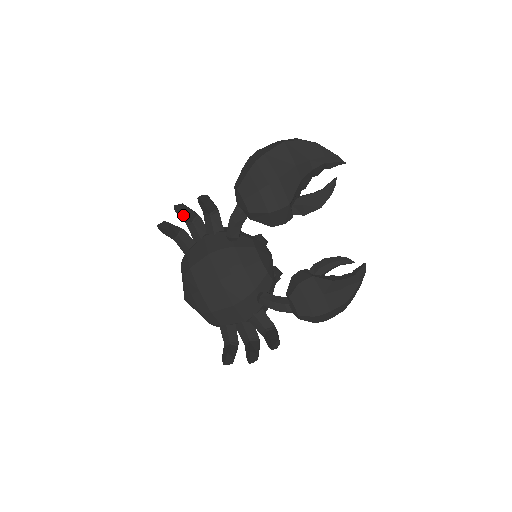
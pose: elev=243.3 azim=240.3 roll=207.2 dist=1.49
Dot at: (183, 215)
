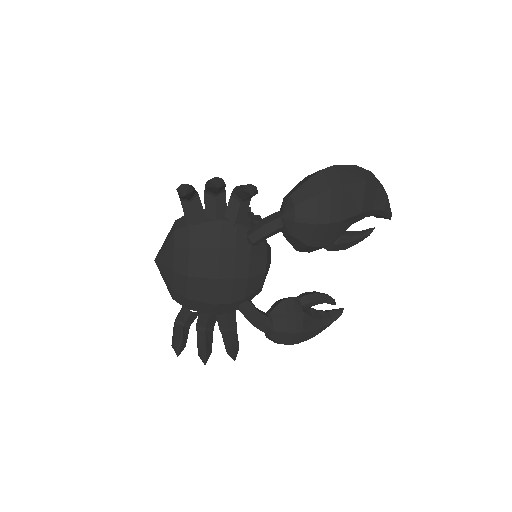
Dot at: (216, 191)
